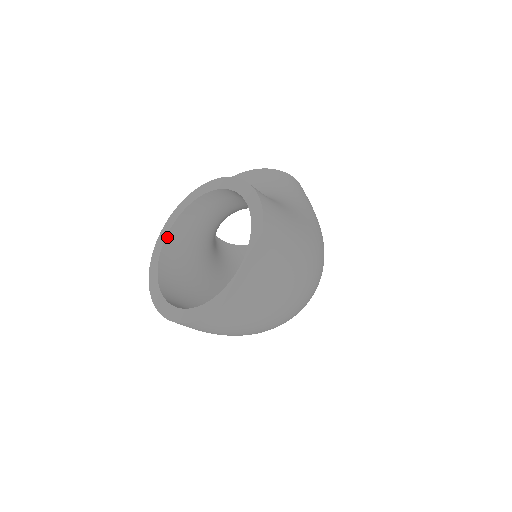
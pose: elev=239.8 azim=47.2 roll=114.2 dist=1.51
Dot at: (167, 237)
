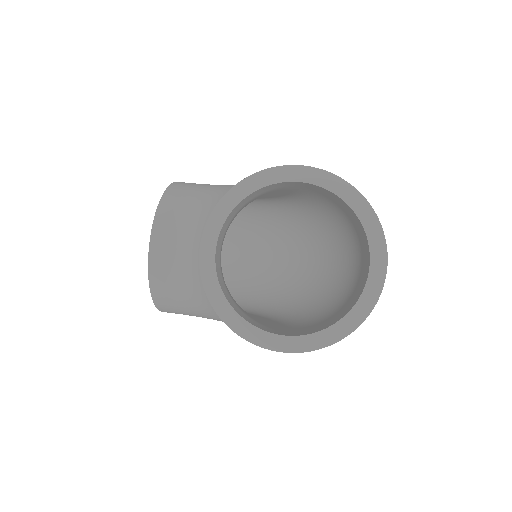
Dot at: (227, 300)
